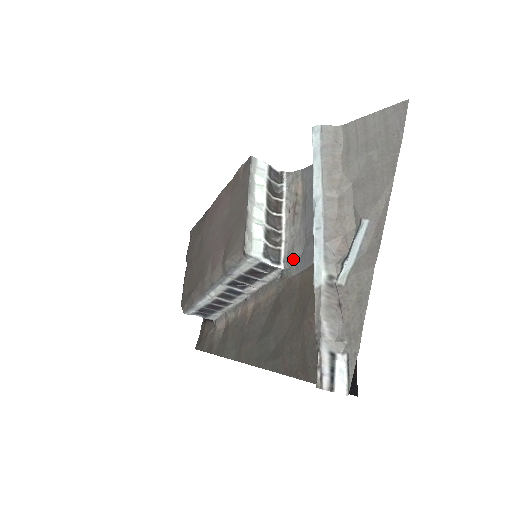
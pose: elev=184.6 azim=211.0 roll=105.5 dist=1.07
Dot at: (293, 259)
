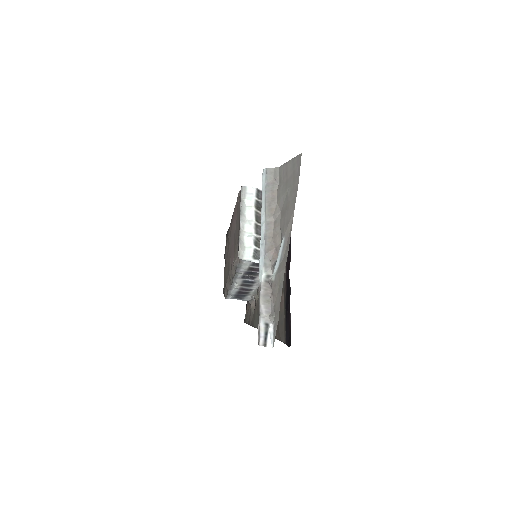
Dot at: occluded
